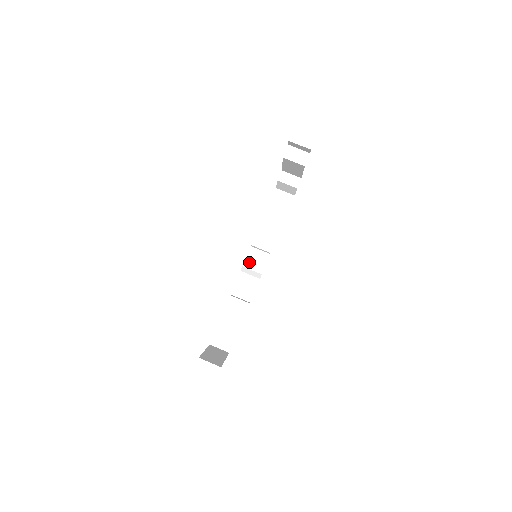
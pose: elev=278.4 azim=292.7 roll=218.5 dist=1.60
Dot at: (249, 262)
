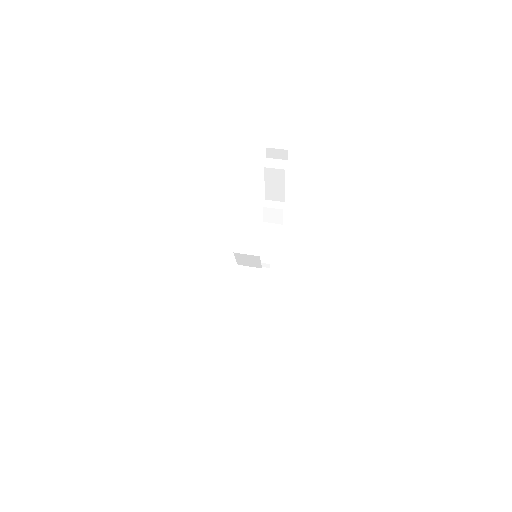
Dot at: (250, 278)
